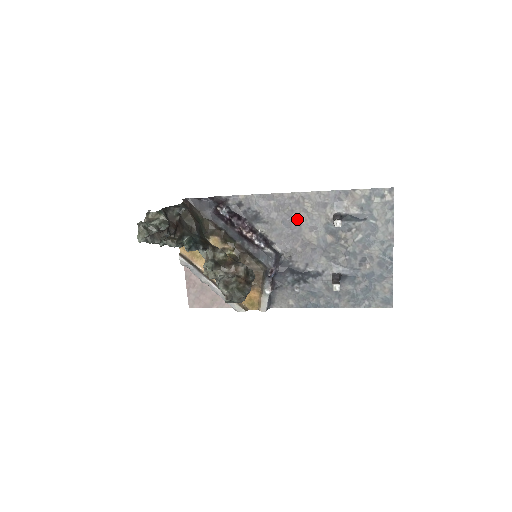
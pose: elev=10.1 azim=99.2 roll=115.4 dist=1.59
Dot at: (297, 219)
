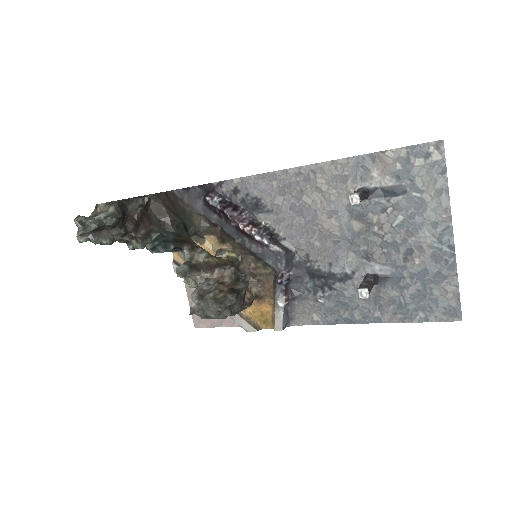
Dot at: (309, 202)
